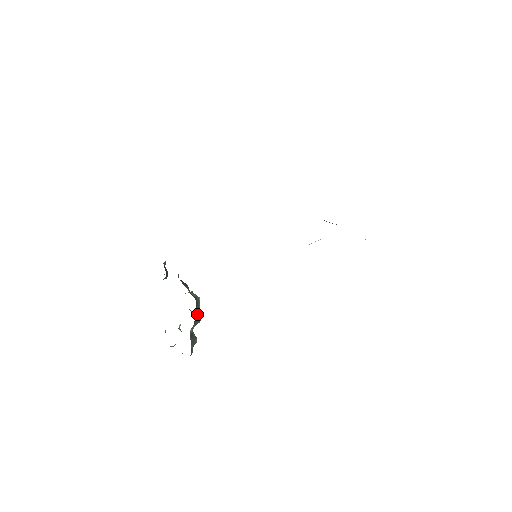
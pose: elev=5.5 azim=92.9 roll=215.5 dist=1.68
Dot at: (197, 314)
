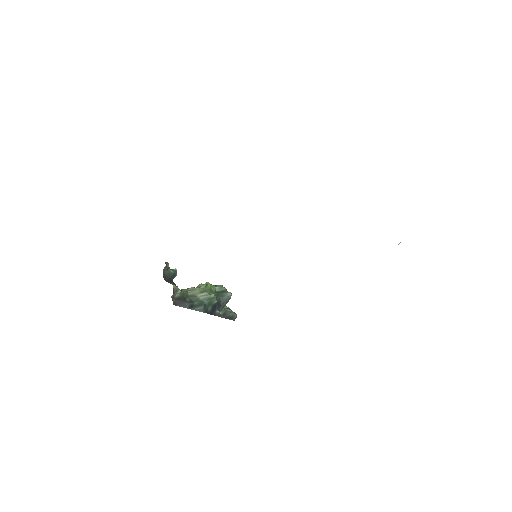
Dot at: (222, 298)
